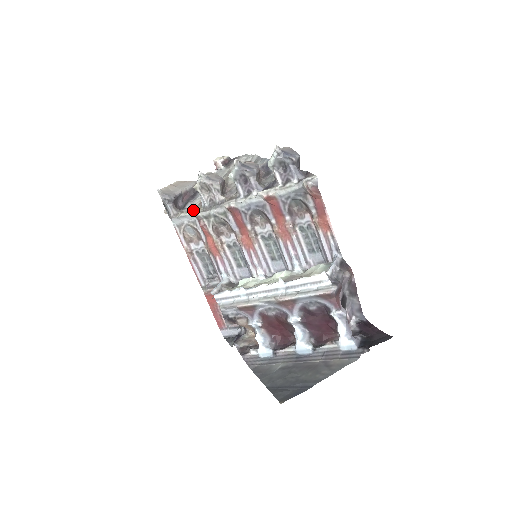
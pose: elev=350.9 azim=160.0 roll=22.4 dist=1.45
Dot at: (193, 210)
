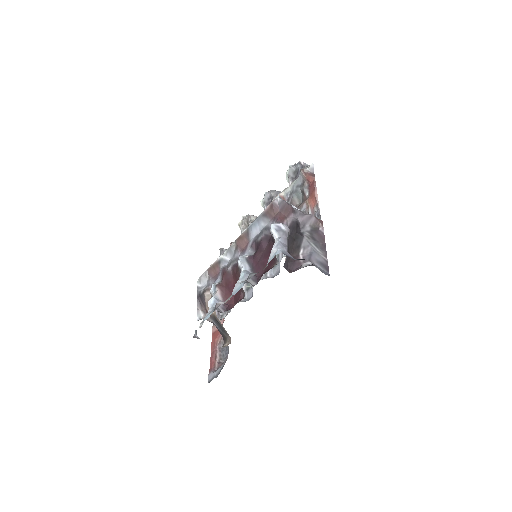
Dot at: occluded
